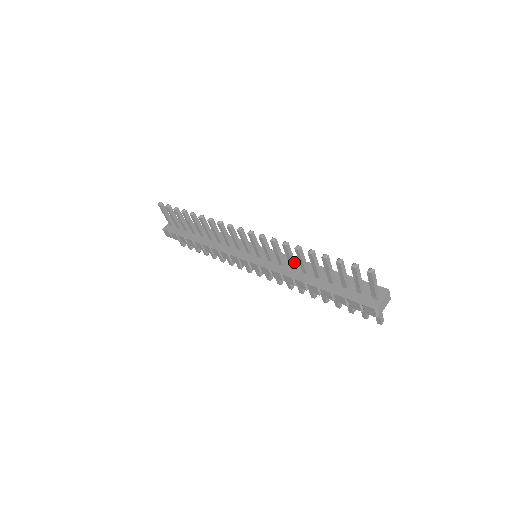
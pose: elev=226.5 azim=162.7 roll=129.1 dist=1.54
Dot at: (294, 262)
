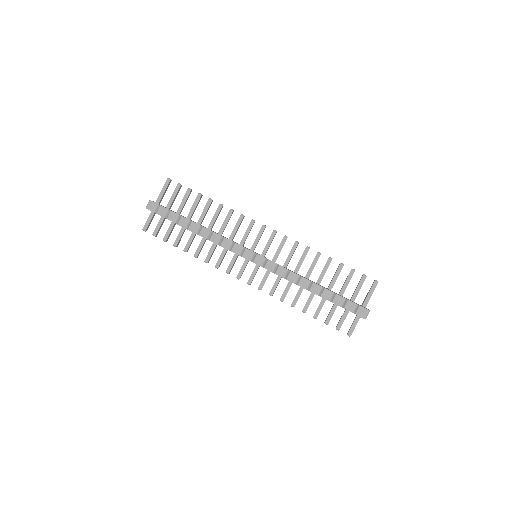
Dot at: occluded
